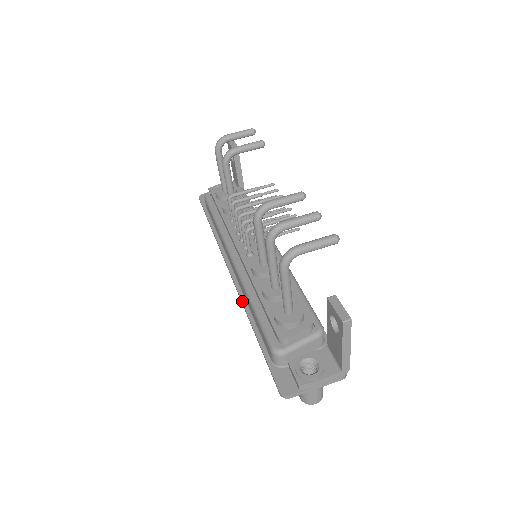
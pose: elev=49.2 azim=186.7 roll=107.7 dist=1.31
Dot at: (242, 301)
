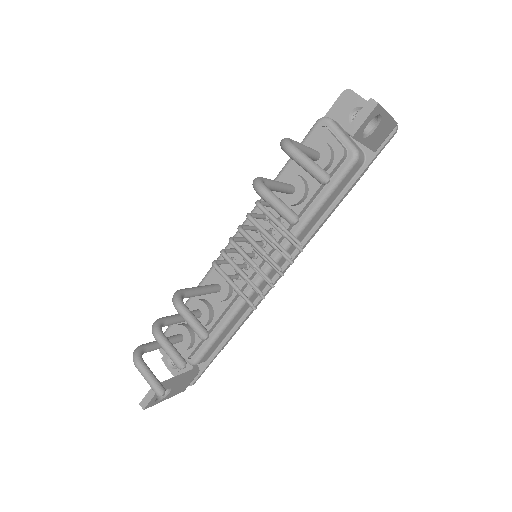
Dot at: occluded
